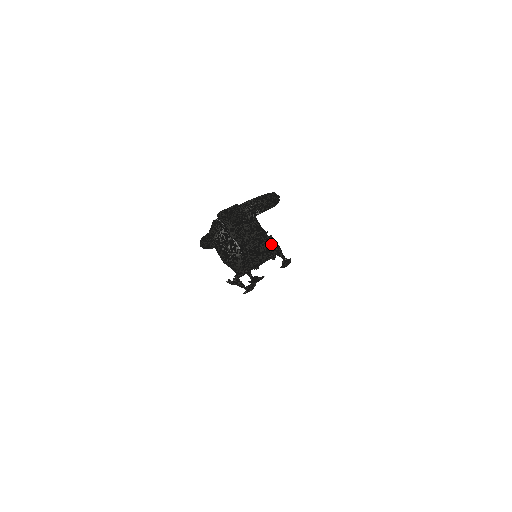
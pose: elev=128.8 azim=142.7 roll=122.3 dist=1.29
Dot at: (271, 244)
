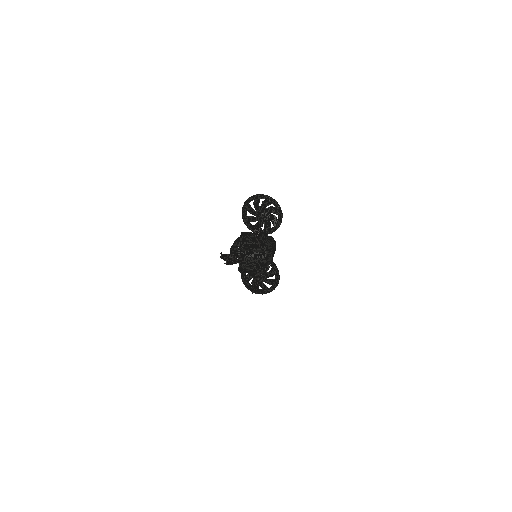
Dot at: (256, 226)
